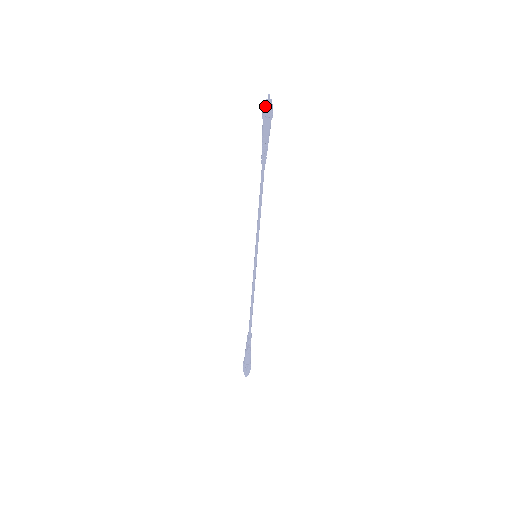
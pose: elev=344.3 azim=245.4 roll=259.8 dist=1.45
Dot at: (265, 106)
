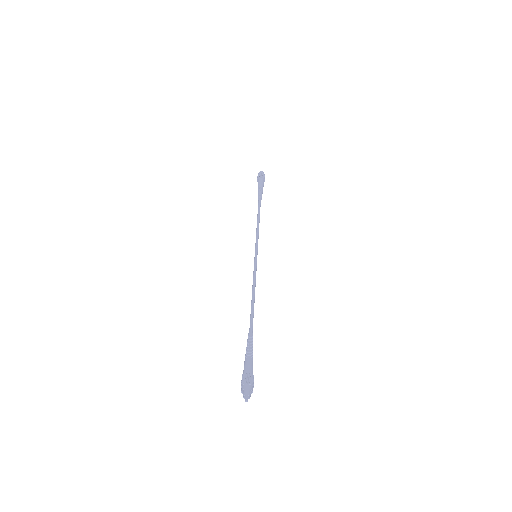
Dot at: (258, 174)
